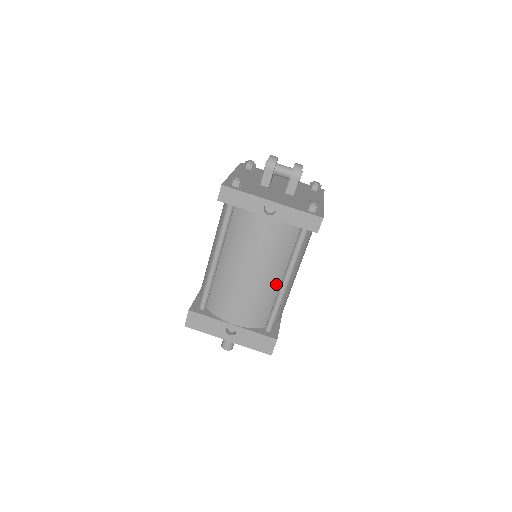
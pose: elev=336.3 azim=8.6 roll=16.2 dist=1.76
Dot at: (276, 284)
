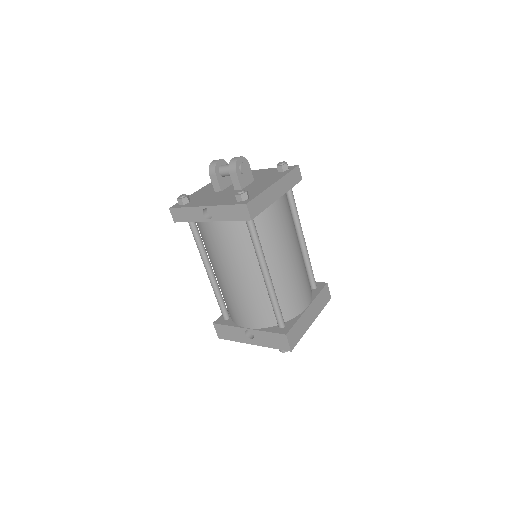
Dot at: (260, 280)
